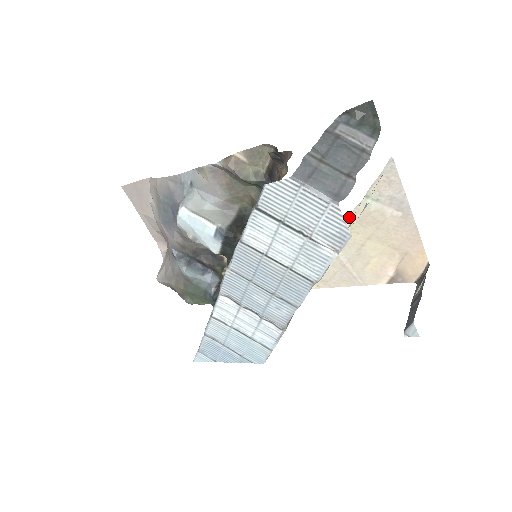
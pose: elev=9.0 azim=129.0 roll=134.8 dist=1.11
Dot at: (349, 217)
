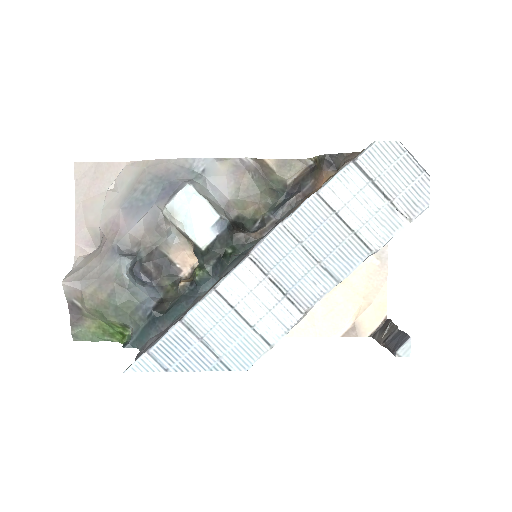
Dot at: occluded
